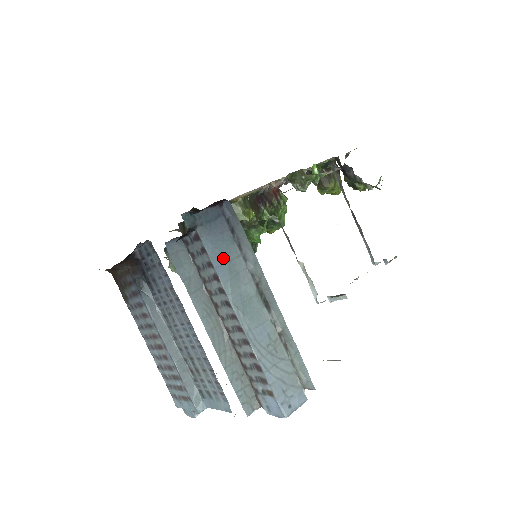
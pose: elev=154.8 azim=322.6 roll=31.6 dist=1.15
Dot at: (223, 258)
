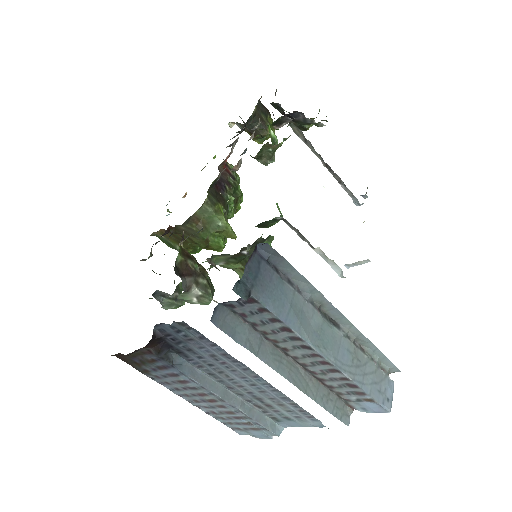
Dot at: (285, 306)
